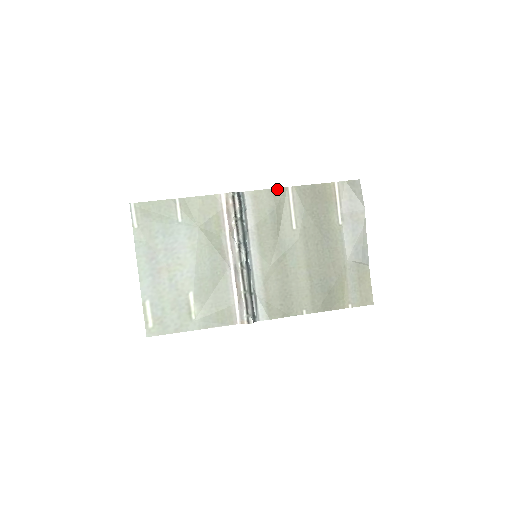
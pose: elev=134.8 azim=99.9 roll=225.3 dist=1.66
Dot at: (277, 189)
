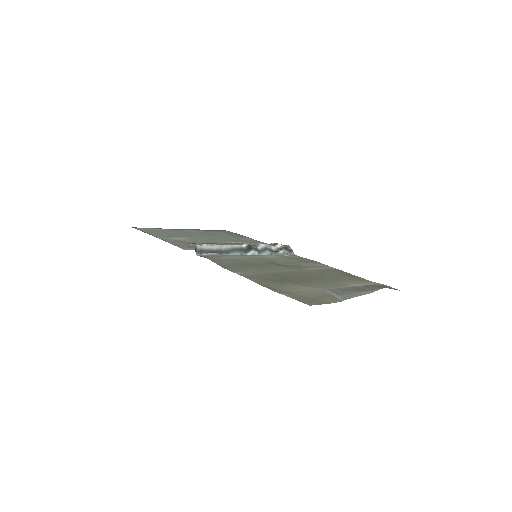
Dot at: (321, 263)
